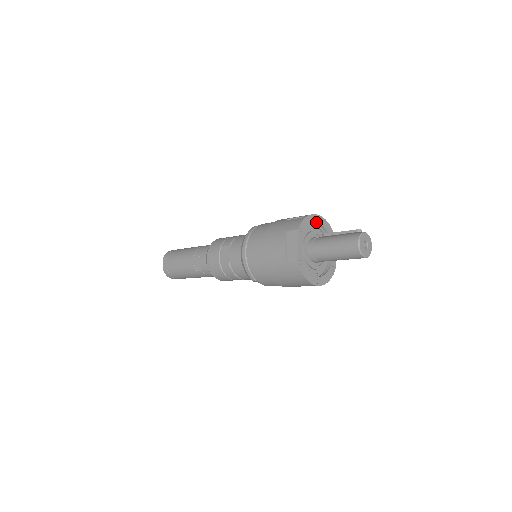
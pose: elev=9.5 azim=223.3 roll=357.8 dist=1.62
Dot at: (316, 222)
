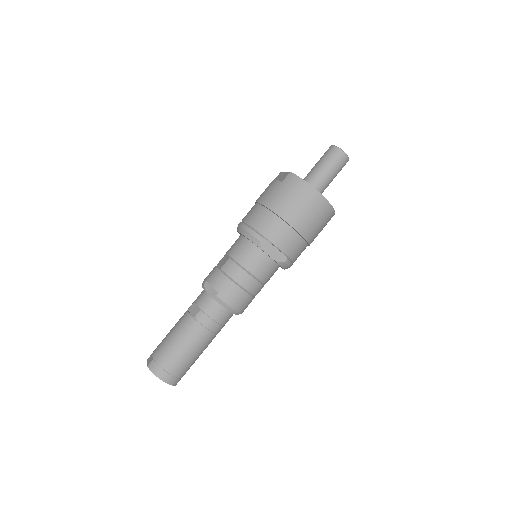
Dot at: occluded
